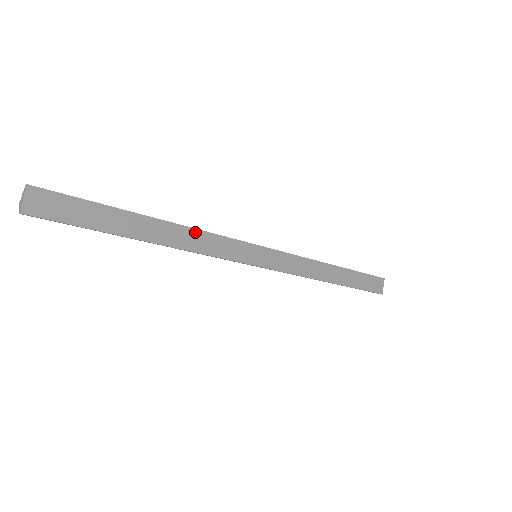
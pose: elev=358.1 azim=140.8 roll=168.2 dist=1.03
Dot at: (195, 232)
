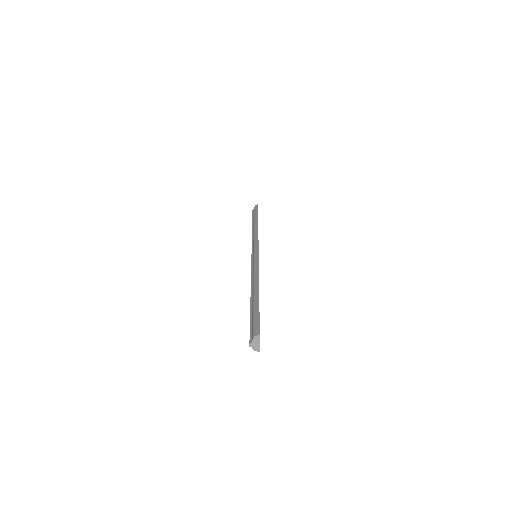
Dot at: occluded
